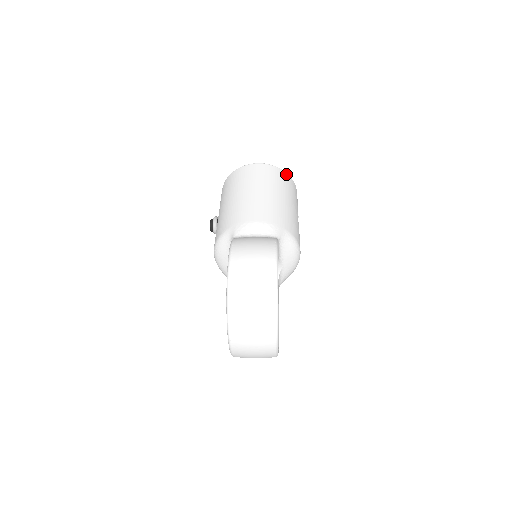
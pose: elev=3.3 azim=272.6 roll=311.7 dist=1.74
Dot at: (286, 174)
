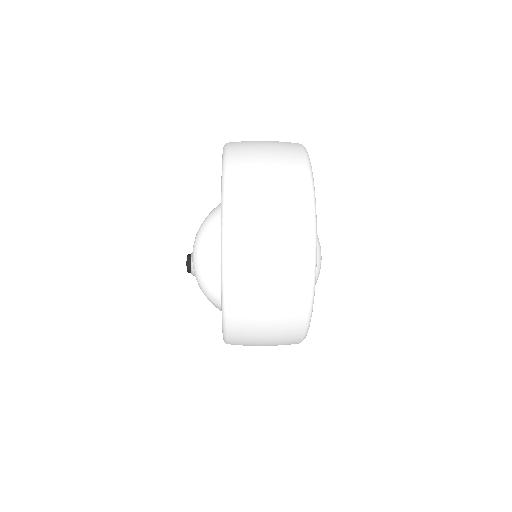
Dot at: occluded
